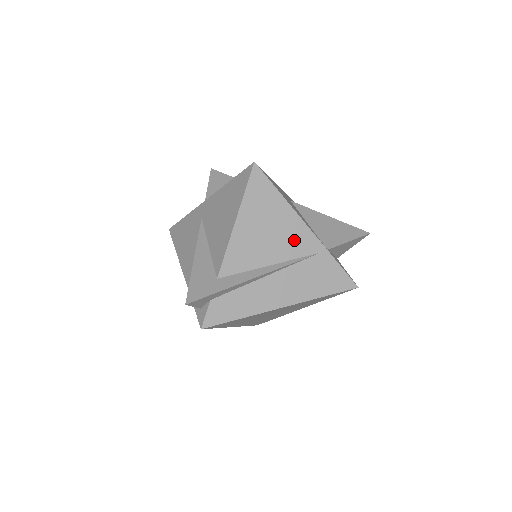
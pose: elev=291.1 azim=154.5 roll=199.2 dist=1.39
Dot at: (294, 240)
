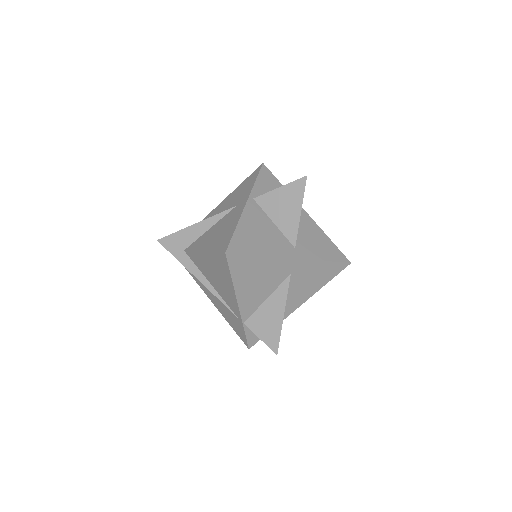
Dot at: (228, 297)
